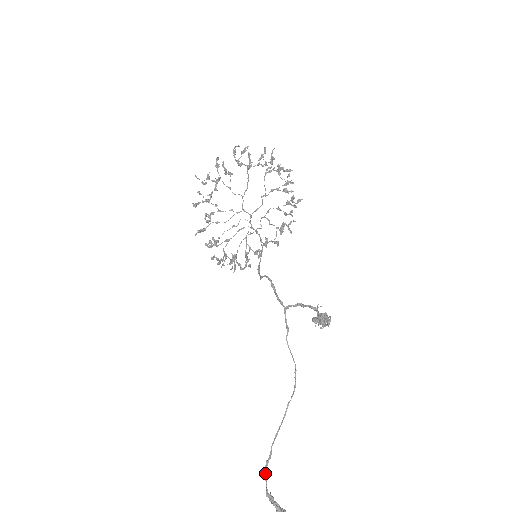
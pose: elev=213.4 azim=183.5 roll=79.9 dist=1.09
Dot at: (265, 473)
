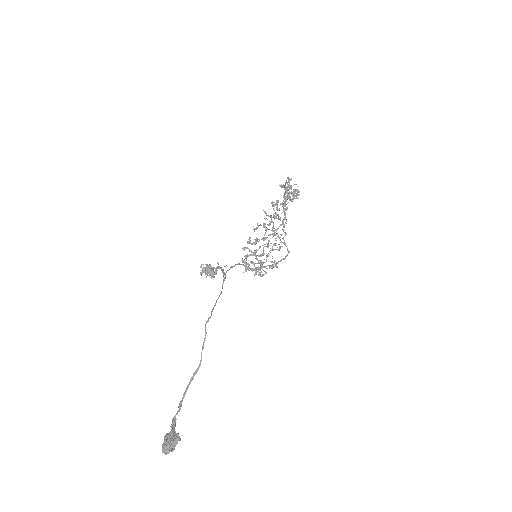
Dot at: (181, 405)
